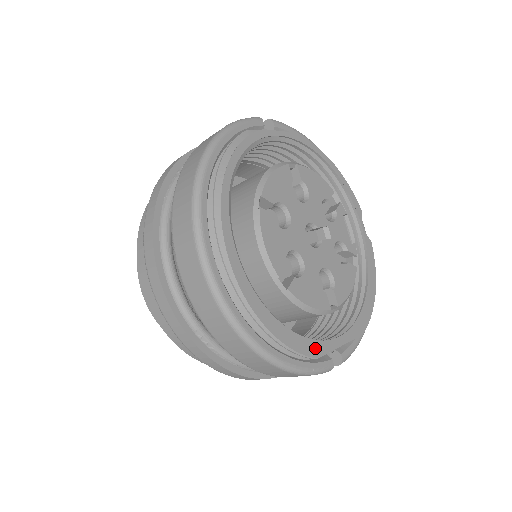
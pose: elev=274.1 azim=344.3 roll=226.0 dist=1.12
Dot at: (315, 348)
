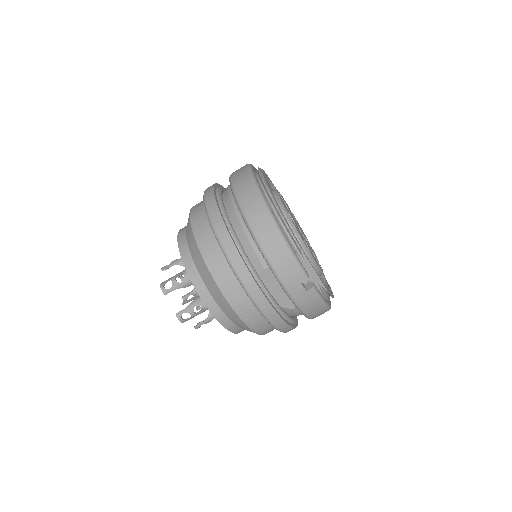
Dot at: (300, 246)
